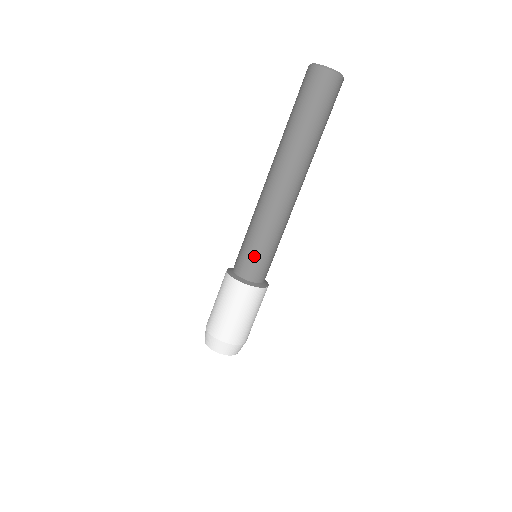
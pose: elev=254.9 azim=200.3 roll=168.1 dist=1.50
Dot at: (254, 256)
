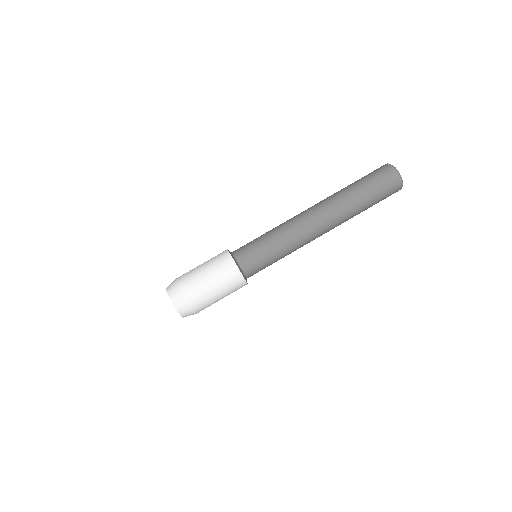
Dot at: (264, 262)
